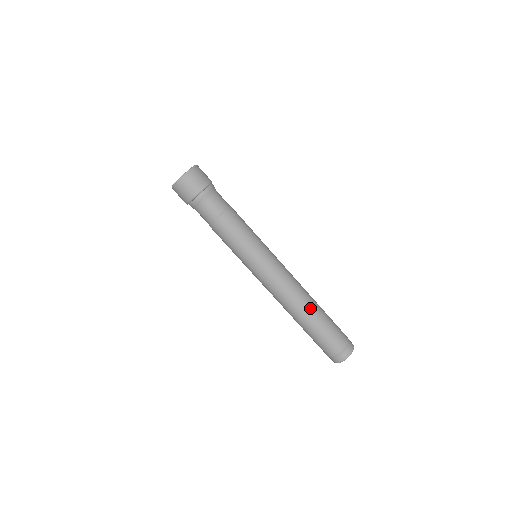
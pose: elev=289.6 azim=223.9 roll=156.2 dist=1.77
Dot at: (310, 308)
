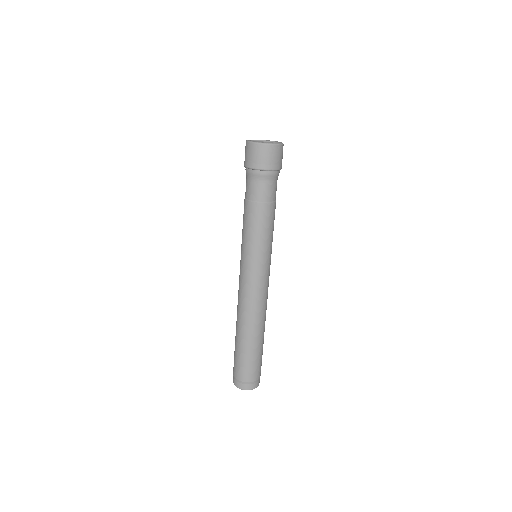
Dot at: (251, 333)
